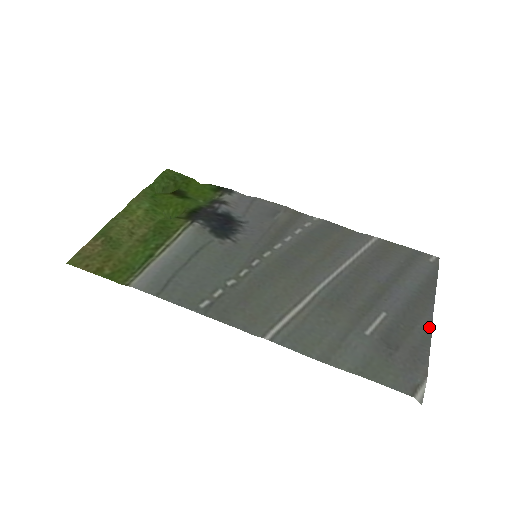
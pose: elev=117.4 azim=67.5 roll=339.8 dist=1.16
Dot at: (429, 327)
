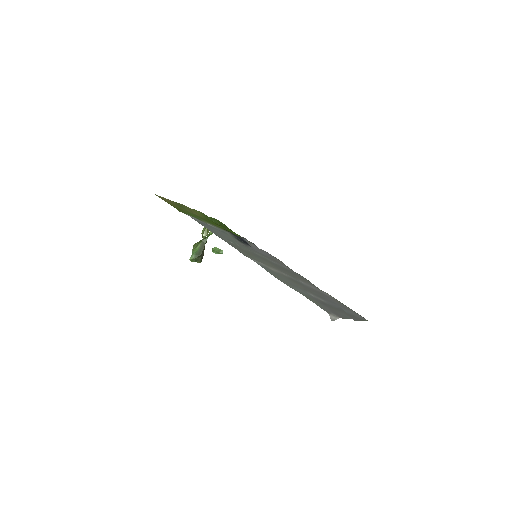
Dot at: (350, 318)
